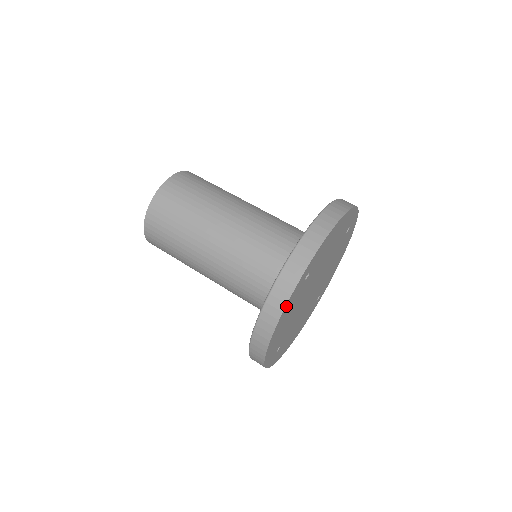
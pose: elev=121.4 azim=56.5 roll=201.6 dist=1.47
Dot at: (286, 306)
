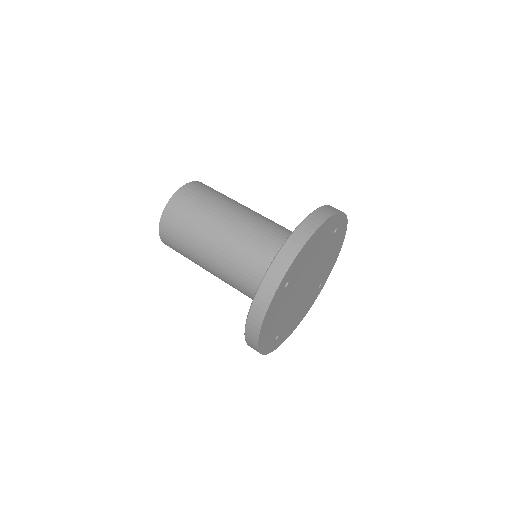
Dot at: (267, 313)
